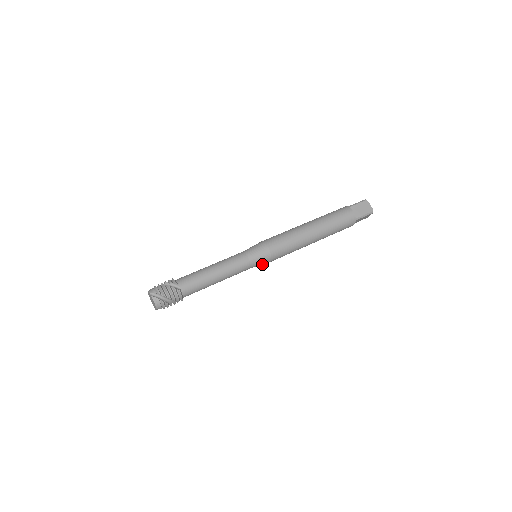
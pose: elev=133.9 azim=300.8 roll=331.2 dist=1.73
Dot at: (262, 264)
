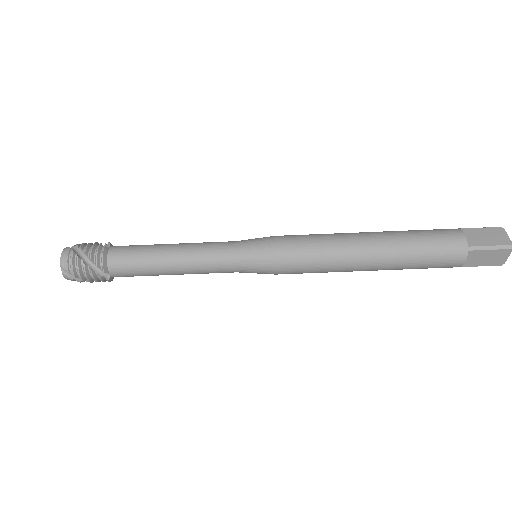
Dot at: occluded
